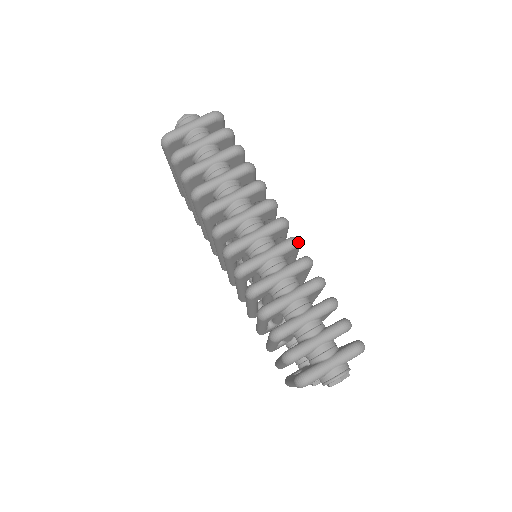
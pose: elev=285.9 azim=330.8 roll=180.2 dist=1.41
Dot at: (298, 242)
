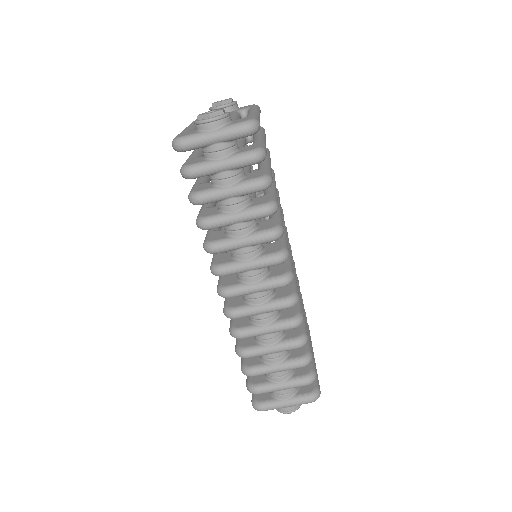
Dot at: (295, 304)
